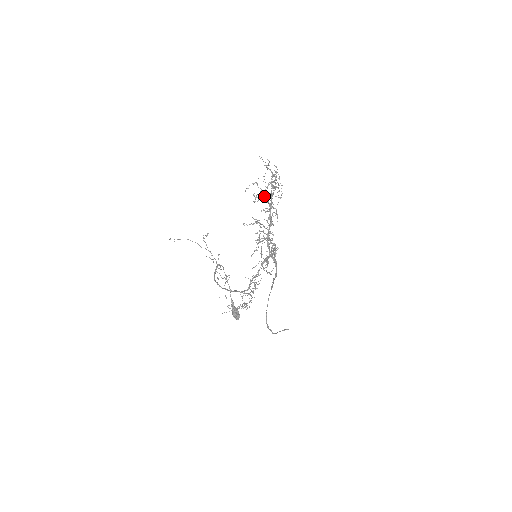
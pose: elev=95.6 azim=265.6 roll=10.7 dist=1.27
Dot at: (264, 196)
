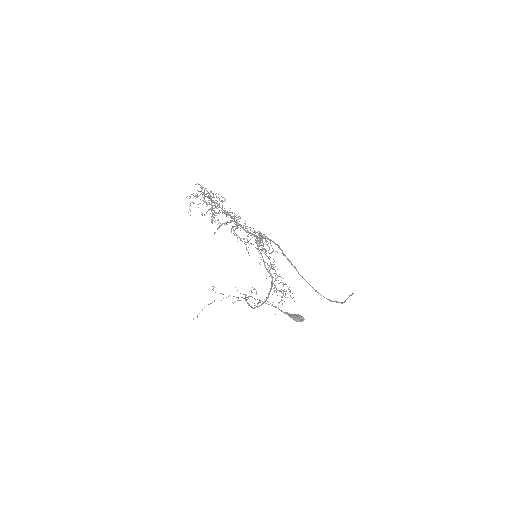
Dot at: occluded
